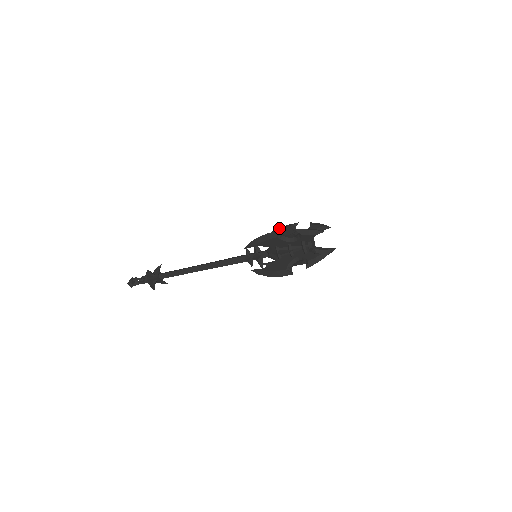
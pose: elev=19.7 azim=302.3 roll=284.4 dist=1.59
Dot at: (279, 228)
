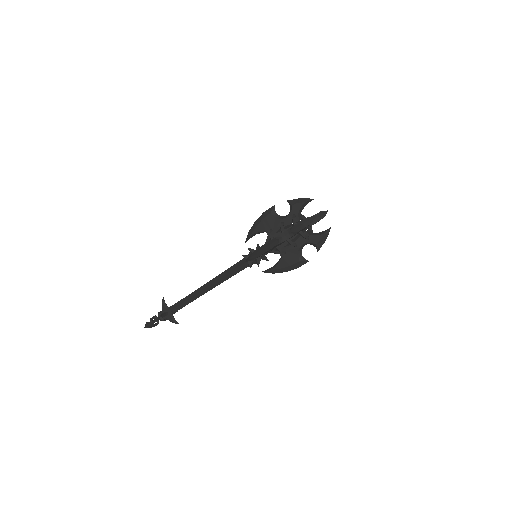
Dot at: occluded
